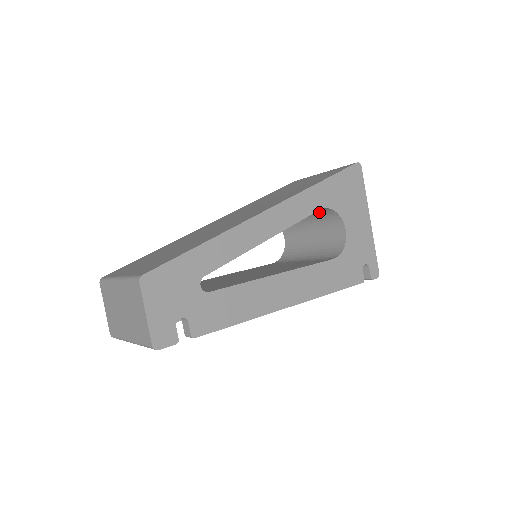
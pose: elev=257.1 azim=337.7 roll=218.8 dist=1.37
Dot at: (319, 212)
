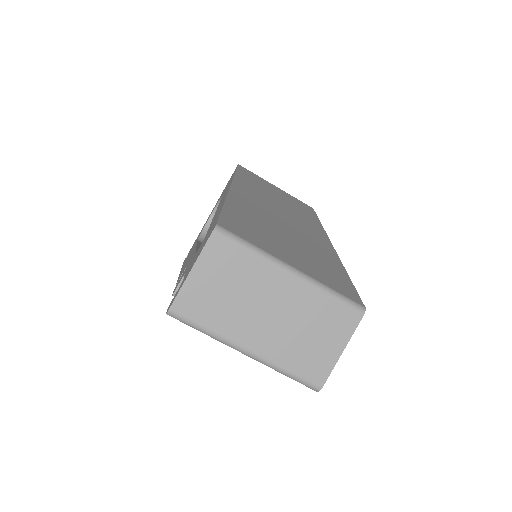
Dot at: occluded
